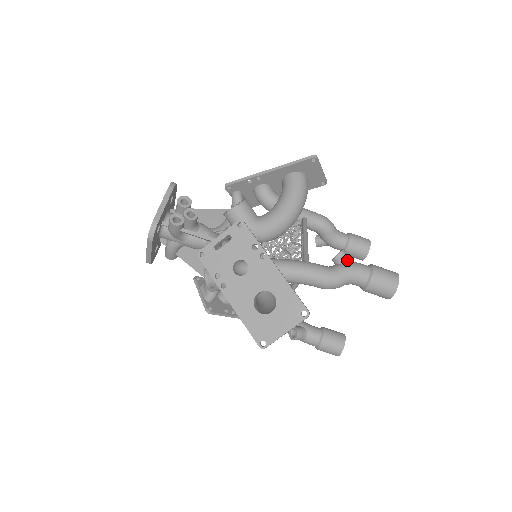
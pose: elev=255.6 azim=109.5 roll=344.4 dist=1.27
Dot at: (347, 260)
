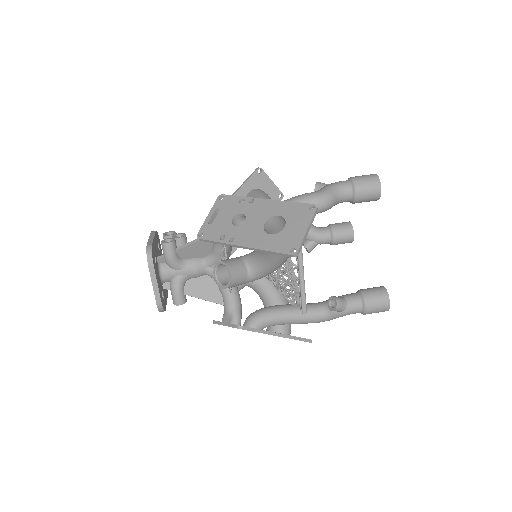
Dot at: (325, 184)
